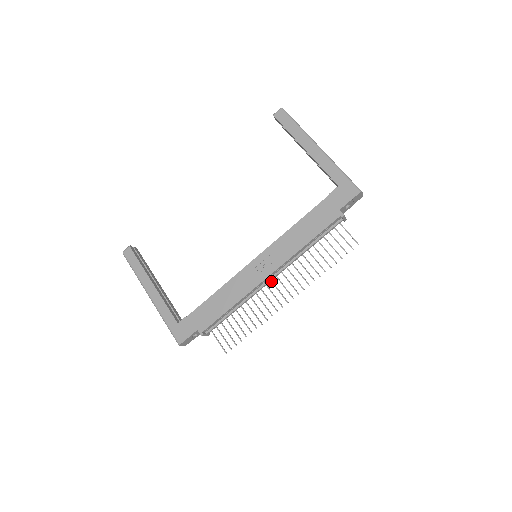
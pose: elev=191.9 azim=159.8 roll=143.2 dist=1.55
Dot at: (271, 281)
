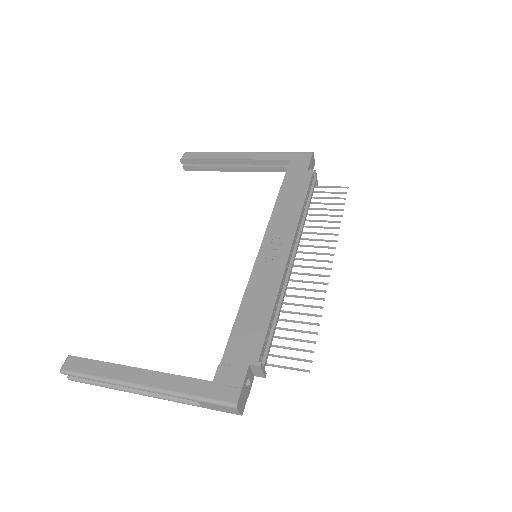
Dot at: (293, 265)
